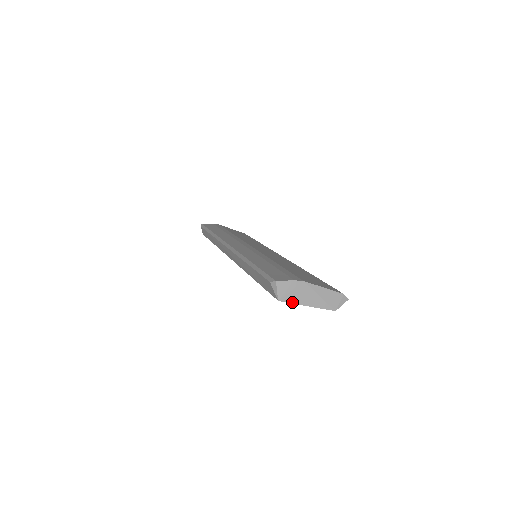
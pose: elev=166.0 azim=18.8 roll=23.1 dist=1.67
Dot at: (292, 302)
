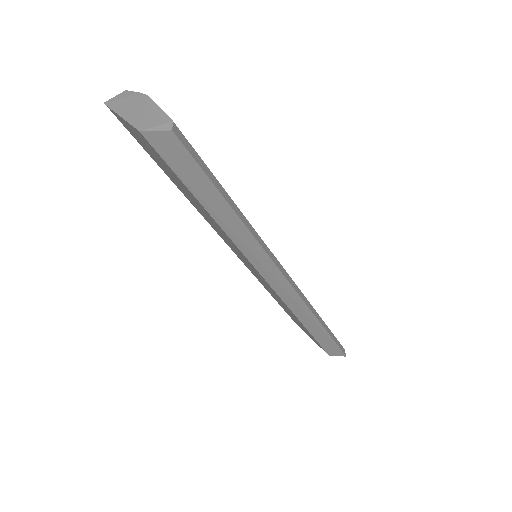
Dot at: (113, 108)
